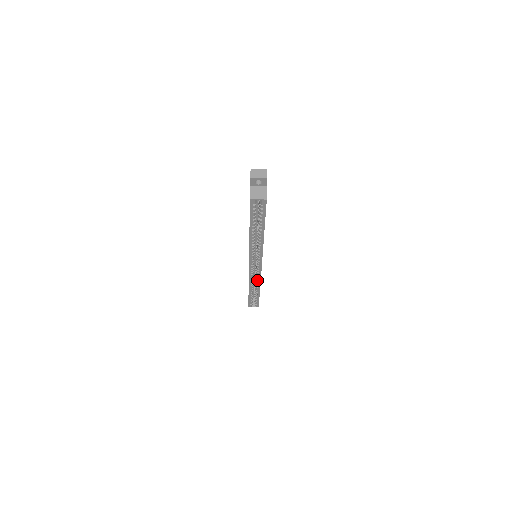
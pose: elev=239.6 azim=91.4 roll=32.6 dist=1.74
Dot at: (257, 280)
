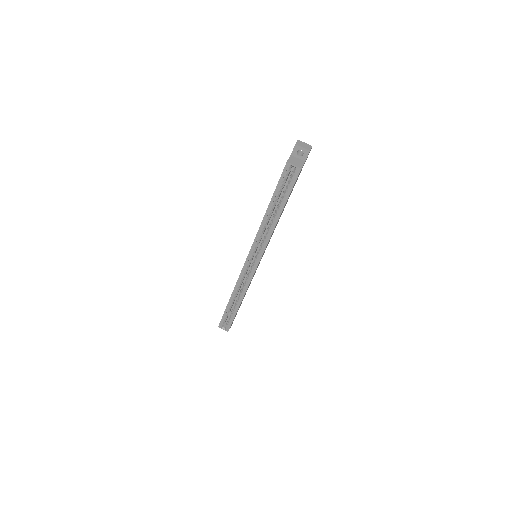
Dot at: (244, 286)
